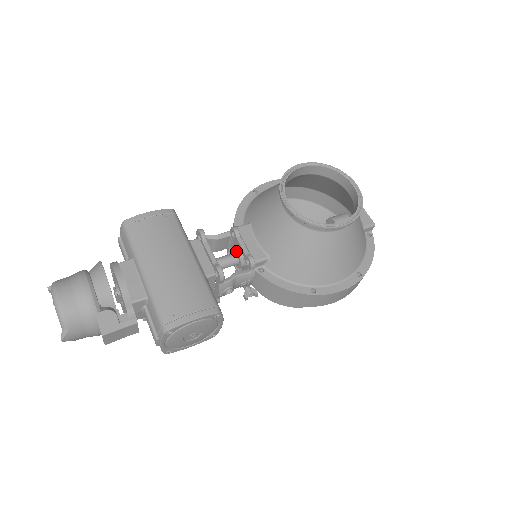
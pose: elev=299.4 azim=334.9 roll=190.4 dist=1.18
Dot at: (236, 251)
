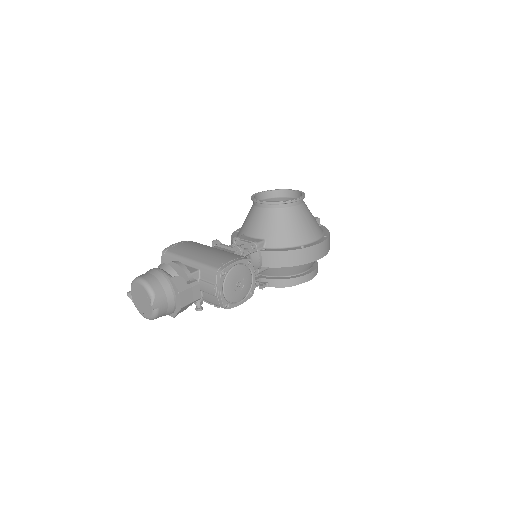
Dot at: occluded
